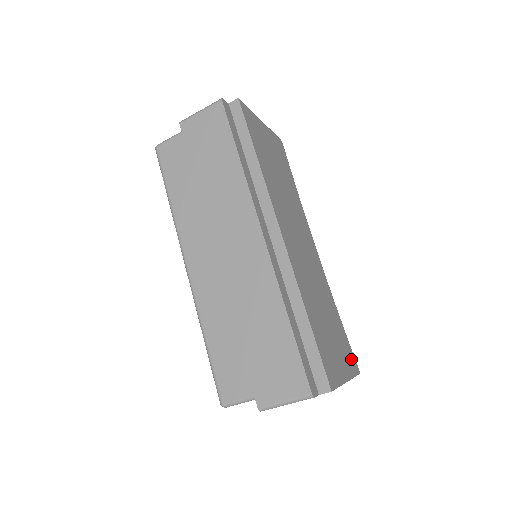
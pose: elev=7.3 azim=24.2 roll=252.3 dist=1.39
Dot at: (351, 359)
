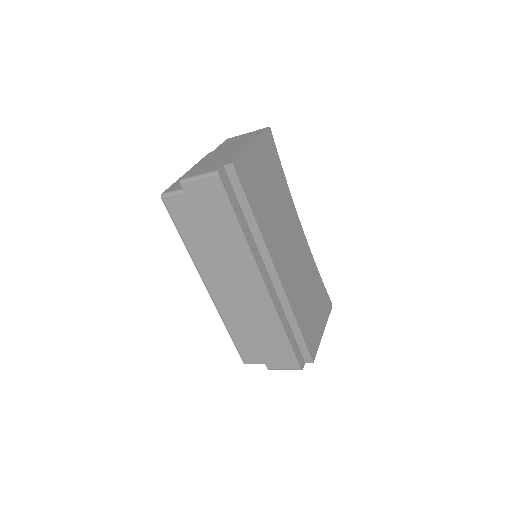
Dot at: (327, 304)
